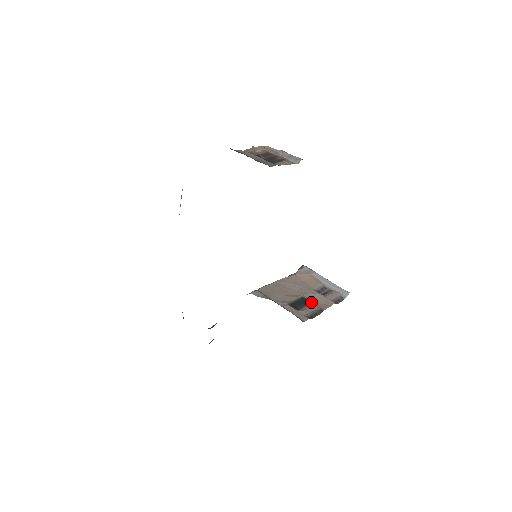
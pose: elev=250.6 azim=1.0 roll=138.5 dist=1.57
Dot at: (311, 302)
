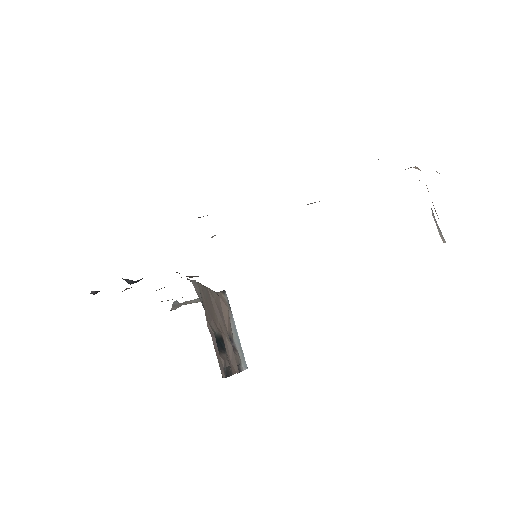
Dot at: occluded
